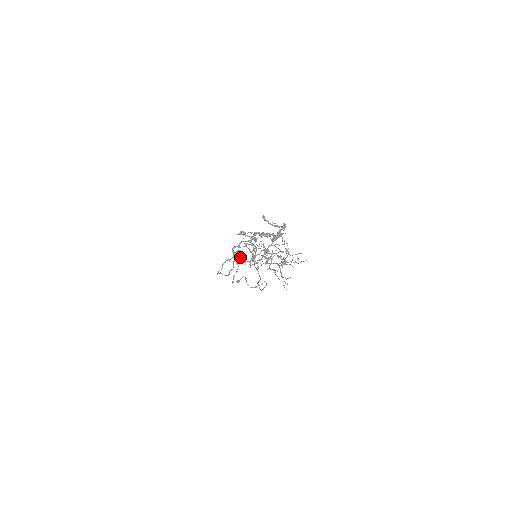
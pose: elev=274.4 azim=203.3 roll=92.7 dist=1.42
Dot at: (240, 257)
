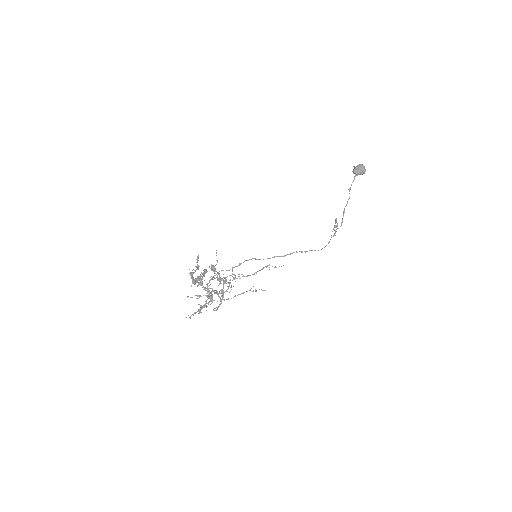
Dot at: (355, 176)
